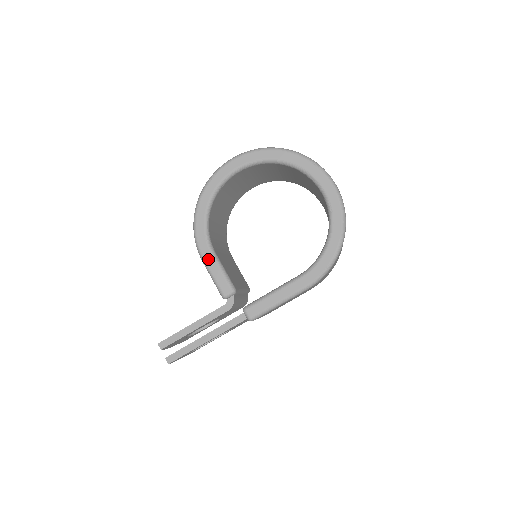
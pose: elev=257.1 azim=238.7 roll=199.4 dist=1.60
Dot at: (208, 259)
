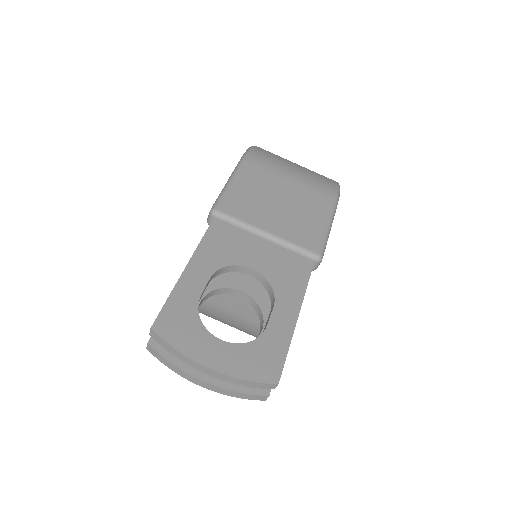
Dot at: occluded
